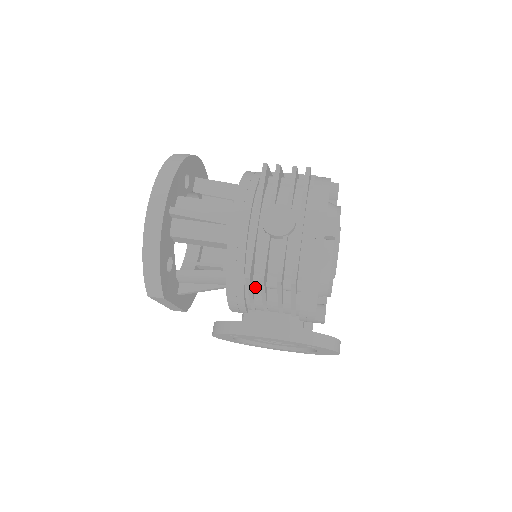
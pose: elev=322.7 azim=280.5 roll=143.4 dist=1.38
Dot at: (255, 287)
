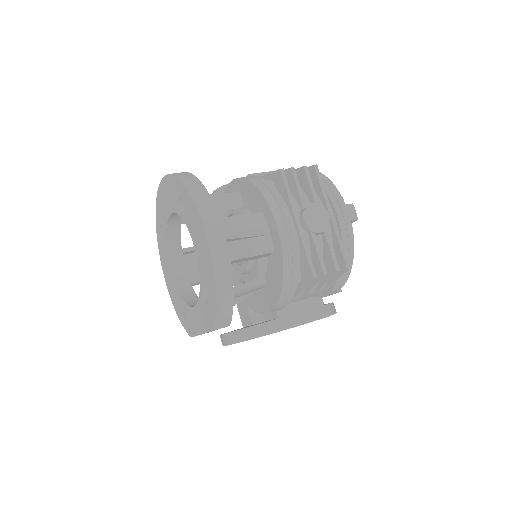
Dot at: occluded
